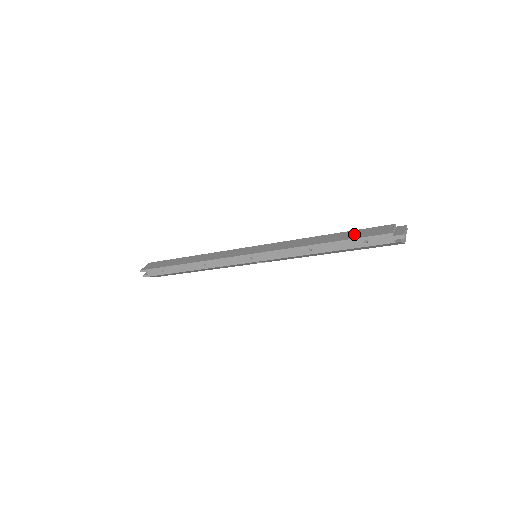
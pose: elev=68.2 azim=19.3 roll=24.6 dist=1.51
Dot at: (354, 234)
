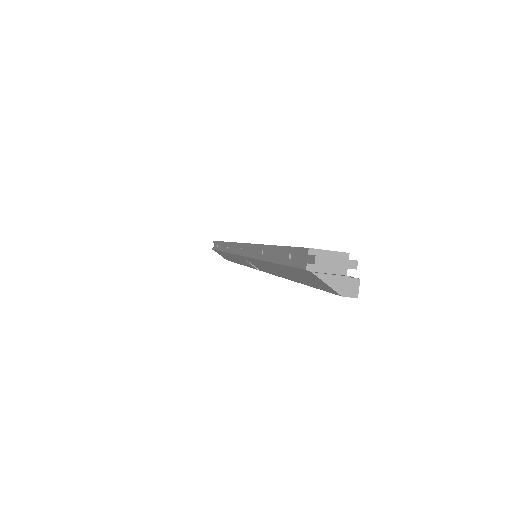
Dot at: occluded
